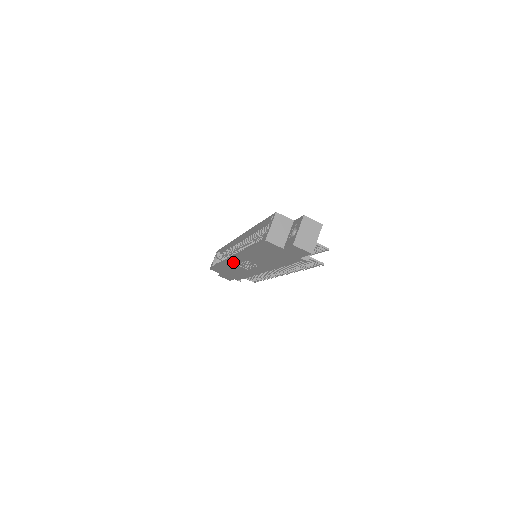
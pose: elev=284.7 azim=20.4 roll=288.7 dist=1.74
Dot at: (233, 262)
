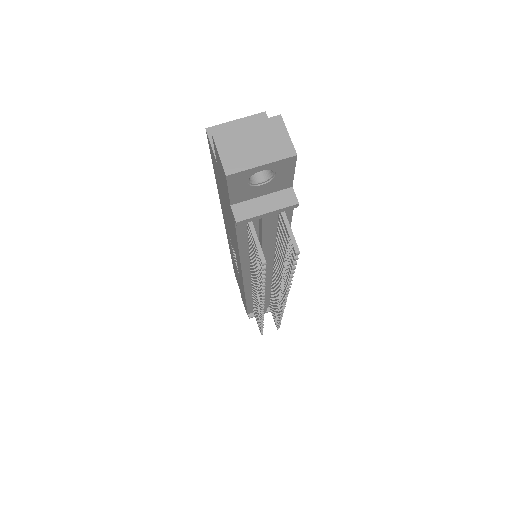
Dot at: occluded
